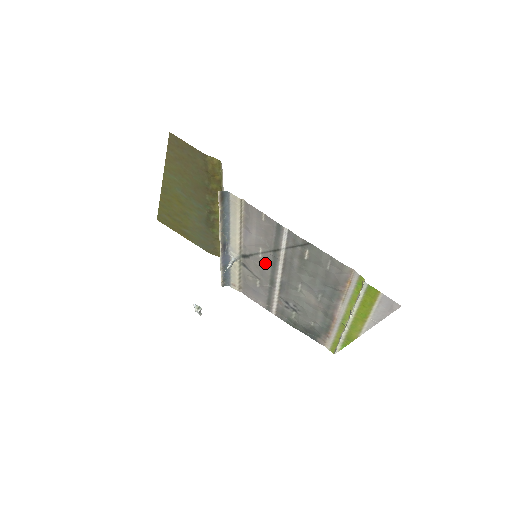
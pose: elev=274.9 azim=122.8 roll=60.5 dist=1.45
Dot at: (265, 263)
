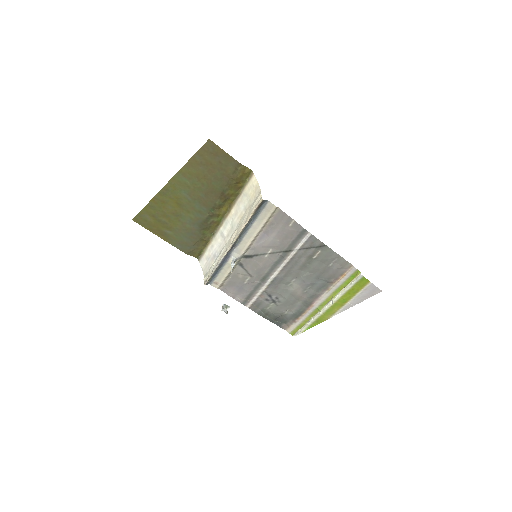
Dot at: (268, 262)
